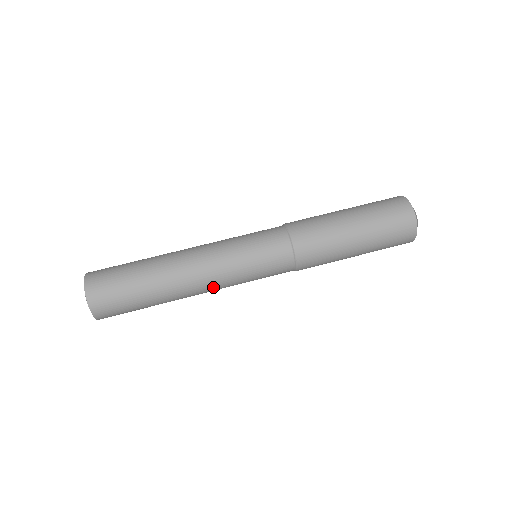
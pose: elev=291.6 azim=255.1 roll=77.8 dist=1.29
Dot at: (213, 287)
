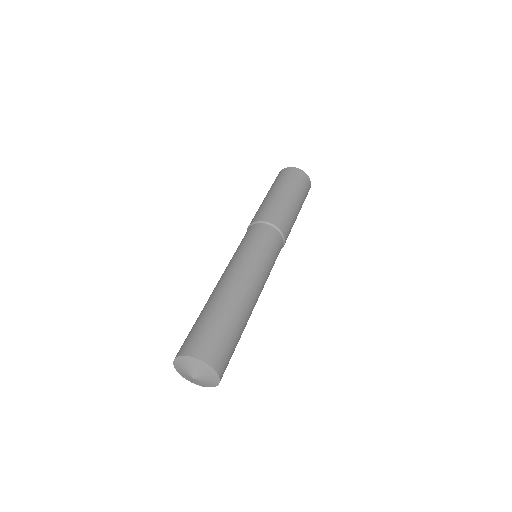
Dot at: (260, 287)
